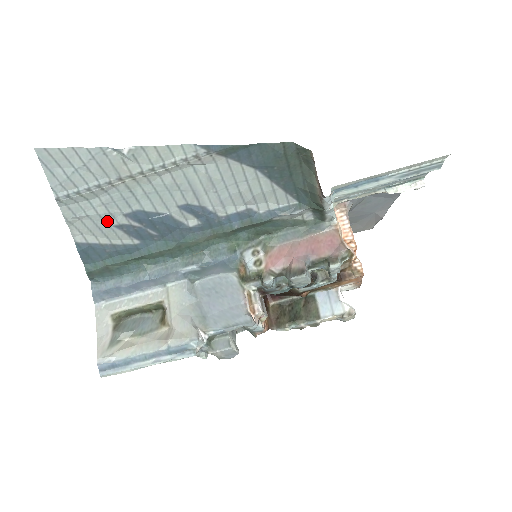
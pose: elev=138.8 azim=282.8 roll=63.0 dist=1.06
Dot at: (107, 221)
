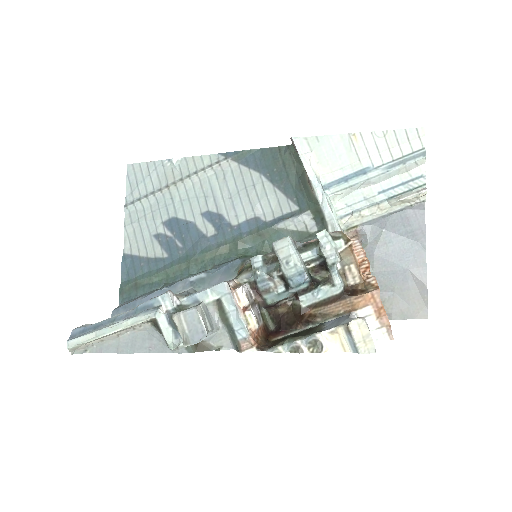
Dot at: (150, 230)
